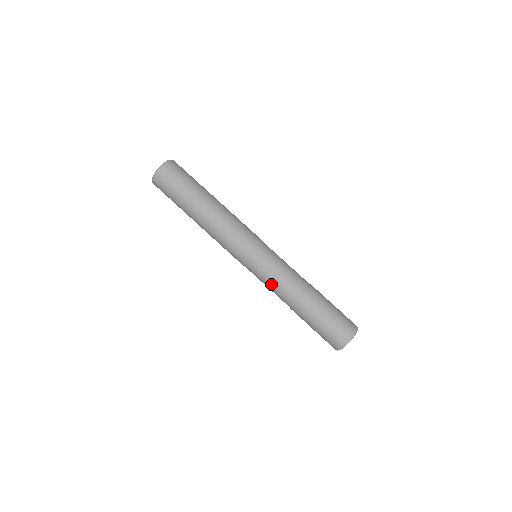
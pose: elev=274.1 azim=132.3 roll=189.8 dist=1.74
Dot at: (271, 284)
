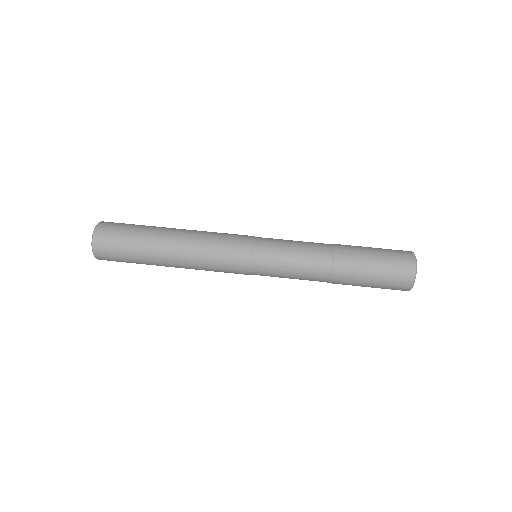
Dot at: (295, 249)
